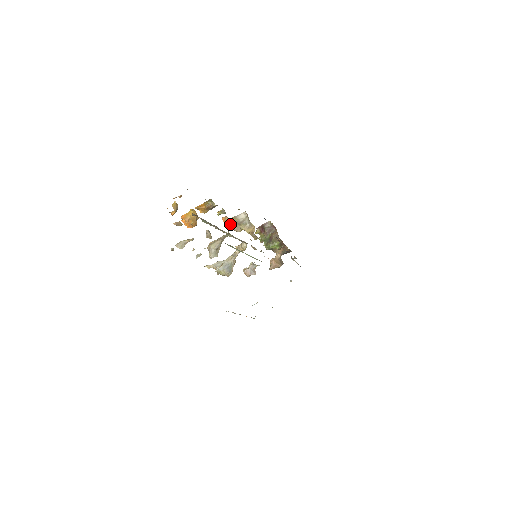
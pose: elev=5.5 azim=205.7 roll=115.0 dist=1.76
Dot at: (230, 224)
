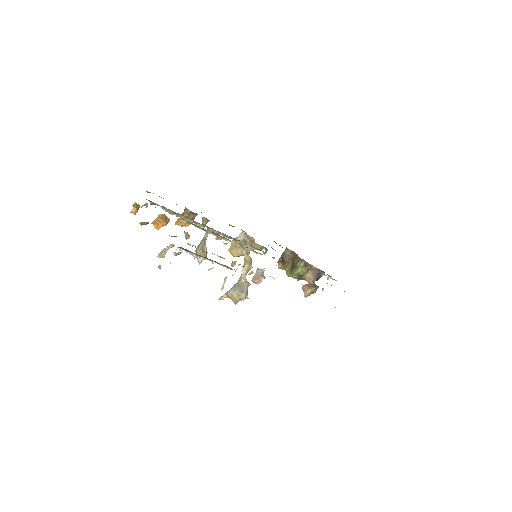
Dot at: (233, 250)
